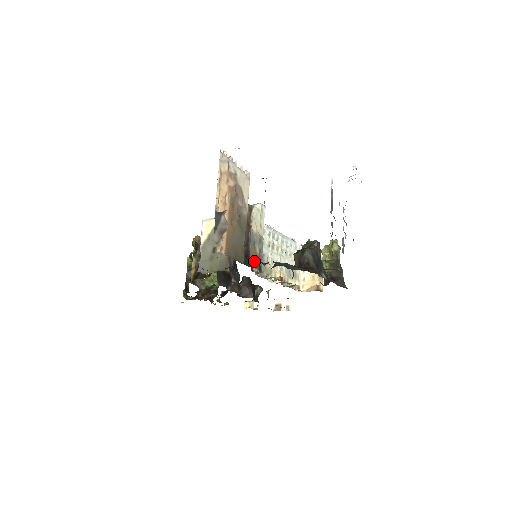
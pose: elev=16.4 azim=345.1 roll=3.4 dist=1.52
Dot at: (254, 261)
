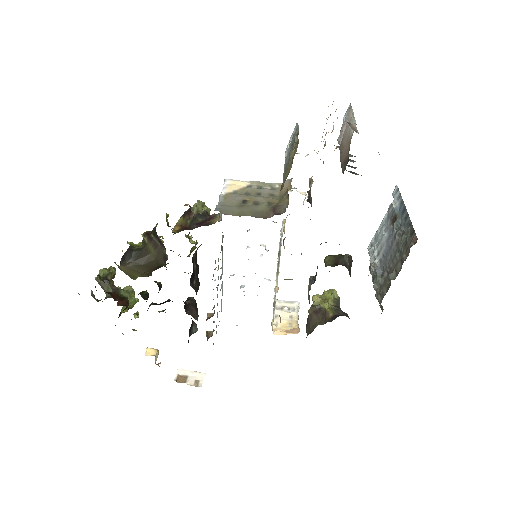
Dot at: occluded
